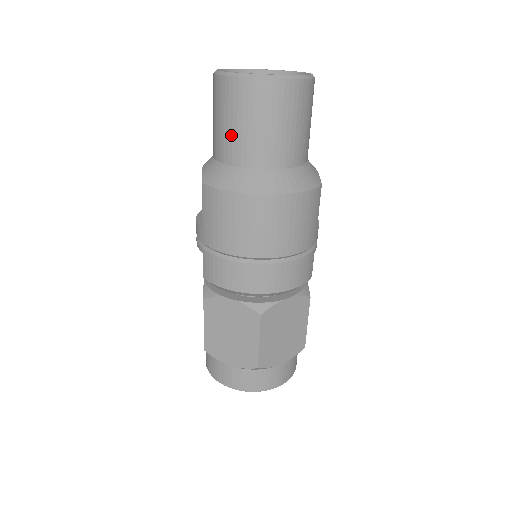
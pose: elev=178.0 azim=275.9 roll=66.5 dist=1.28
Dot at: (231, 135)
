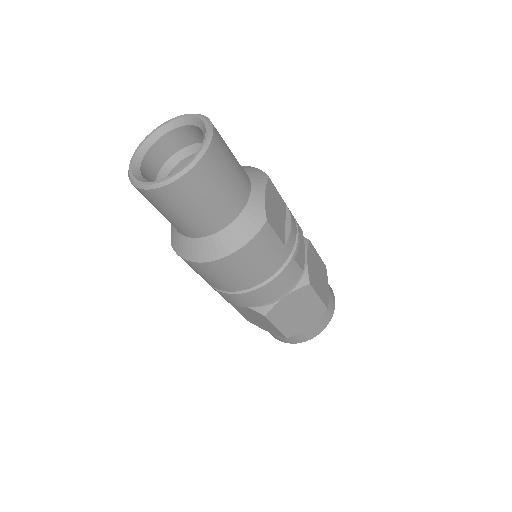
Dot at: (166, 218)
